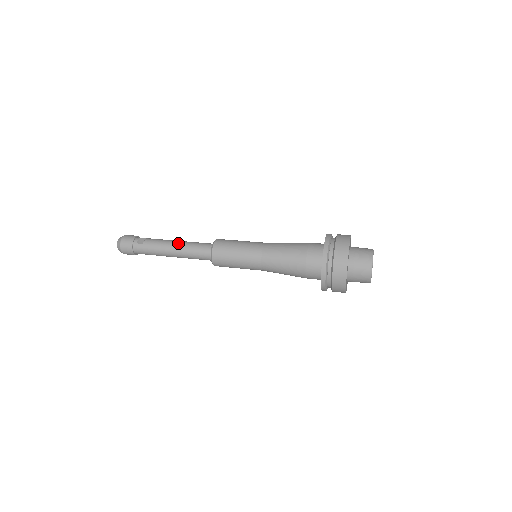
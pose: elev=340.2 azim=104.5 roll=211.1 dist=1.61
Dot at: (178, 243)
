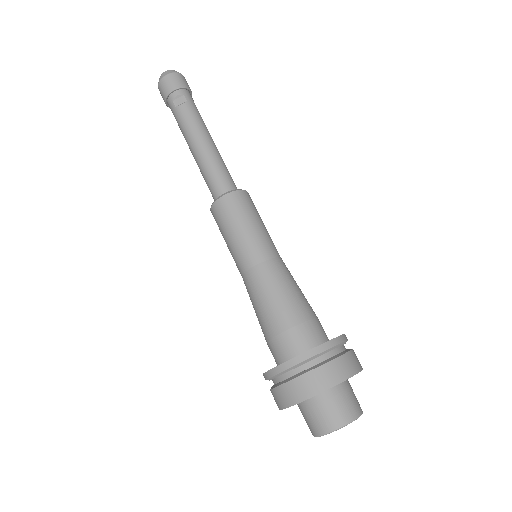
Dot at: (202, 148)
